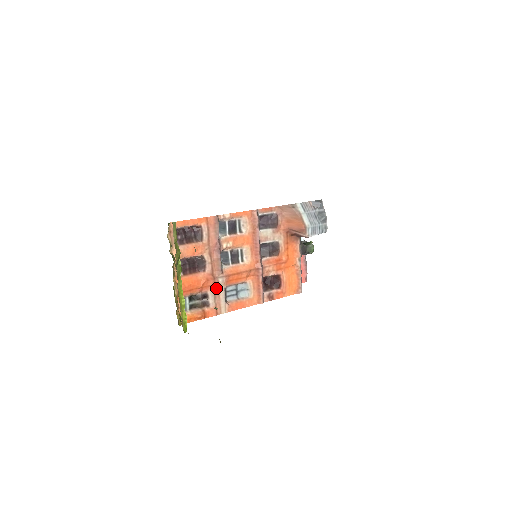
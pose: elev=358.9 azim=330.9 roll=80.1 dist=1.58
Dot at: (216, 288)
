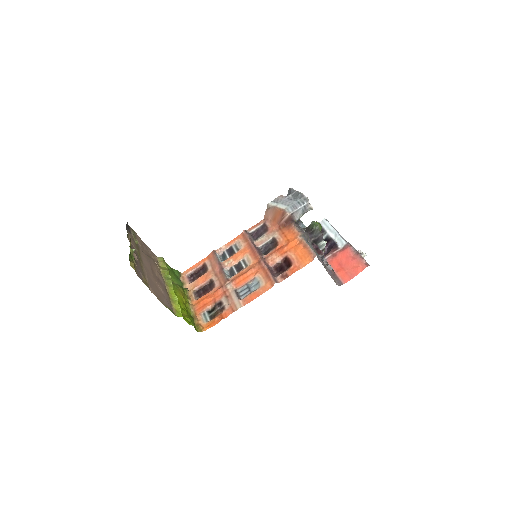
Dot at: (227, 294)
